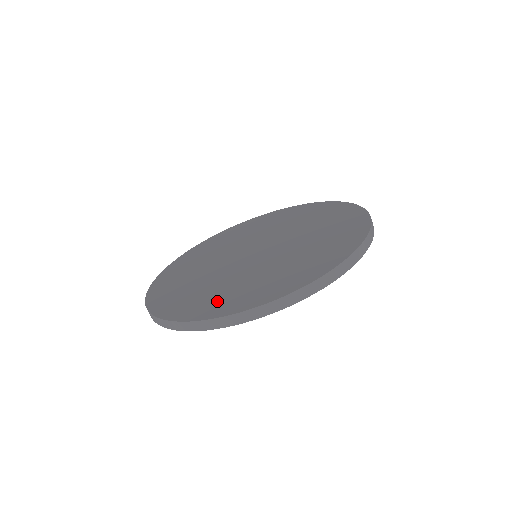
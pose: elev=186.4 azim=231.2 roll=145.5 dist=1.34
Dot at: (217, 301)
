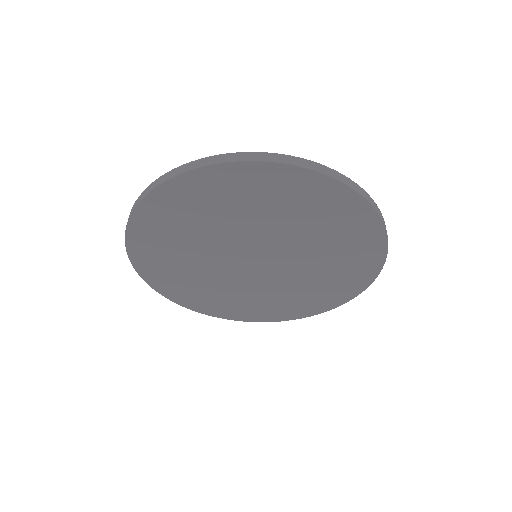
Dot at: occluded
